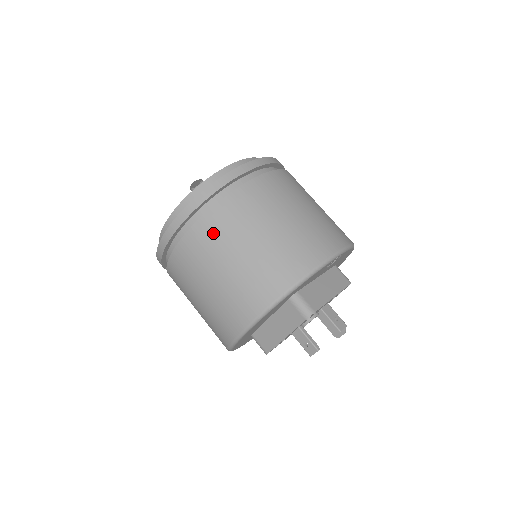
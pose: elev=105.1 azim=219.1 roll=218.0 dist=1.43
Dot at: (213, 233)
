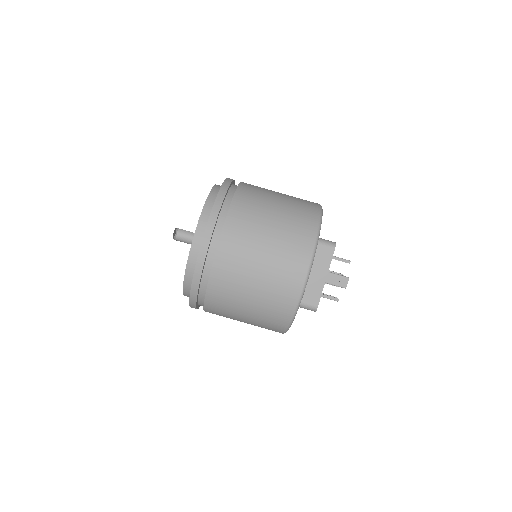
Dot at: (245, 215)
